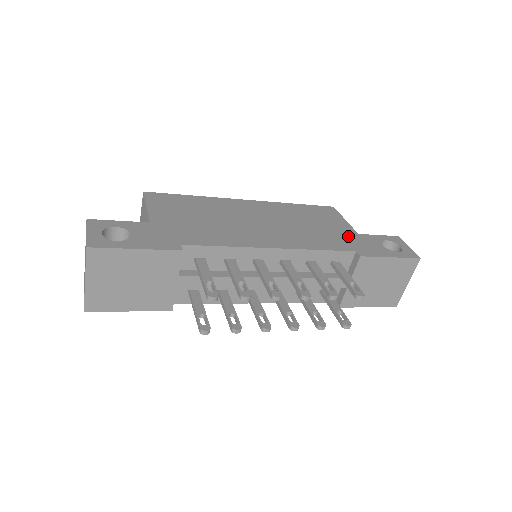
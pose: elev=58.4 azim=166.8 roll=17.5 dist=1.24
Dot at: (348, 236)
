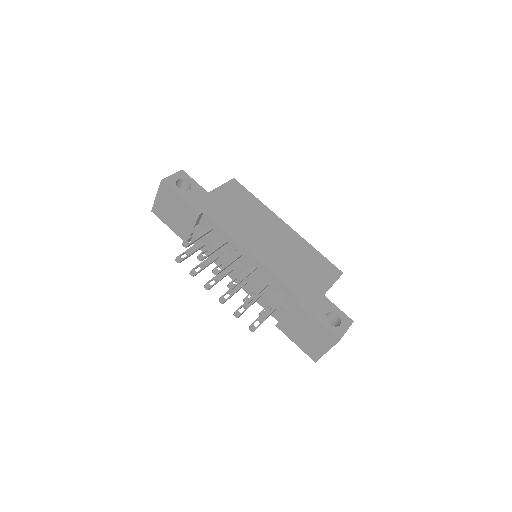
Dot at: (313, 289)
